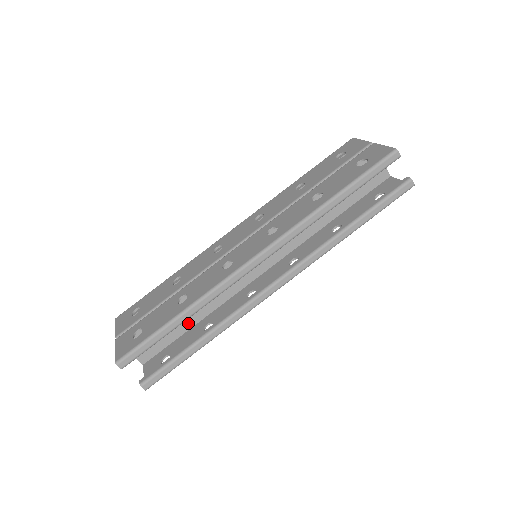
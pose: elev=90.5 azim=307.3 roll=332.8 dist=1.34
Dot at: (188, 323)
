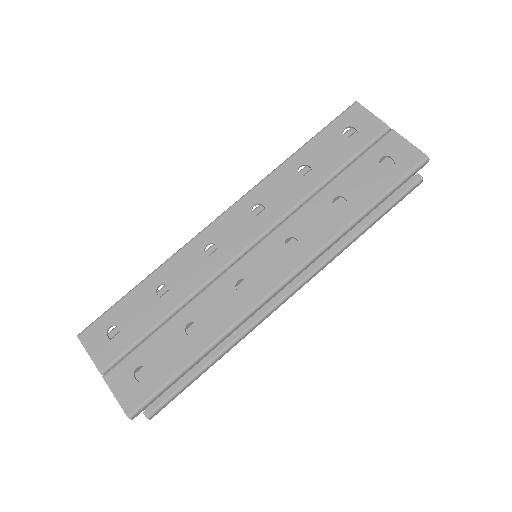
Dot at: occluded
